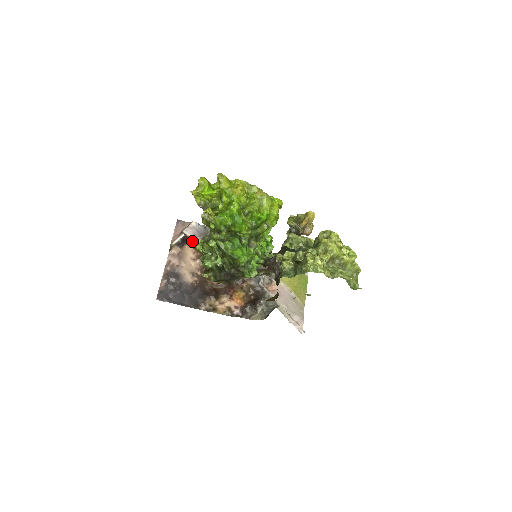
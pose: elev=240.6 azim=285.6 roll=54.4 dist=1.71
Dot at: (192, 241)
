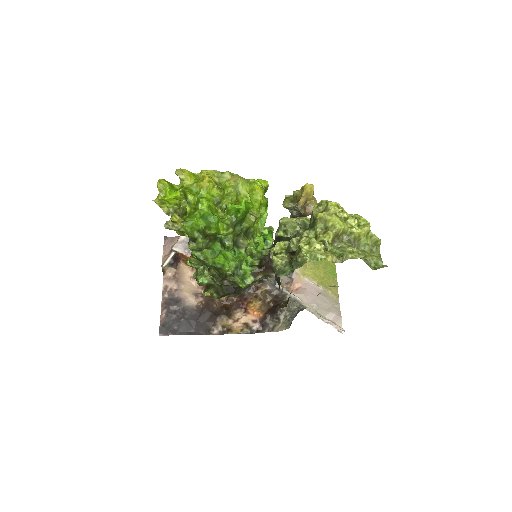
Dot at: (186, 257)
